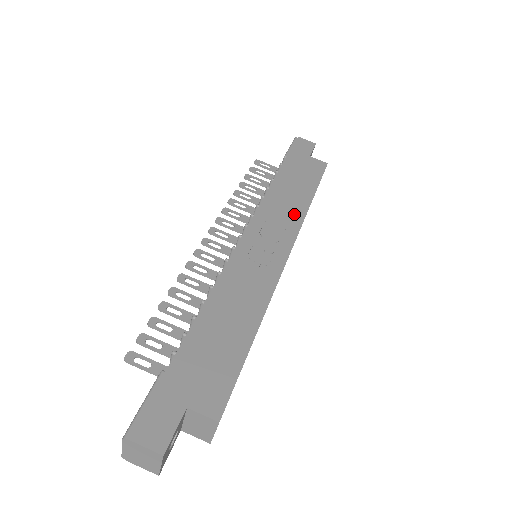
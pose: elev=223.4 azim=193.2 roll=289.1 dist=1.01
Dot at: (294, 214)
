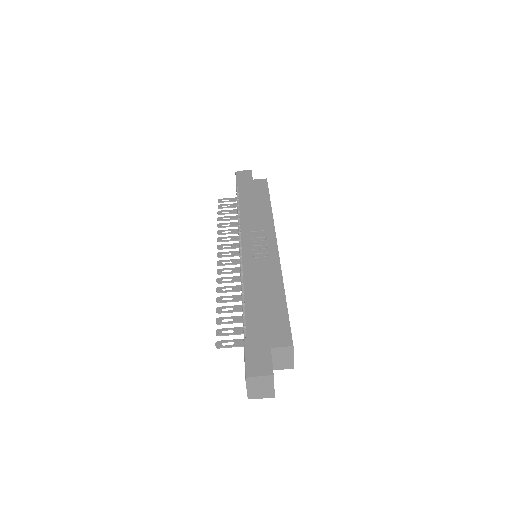
Dot at: (265, 219)
